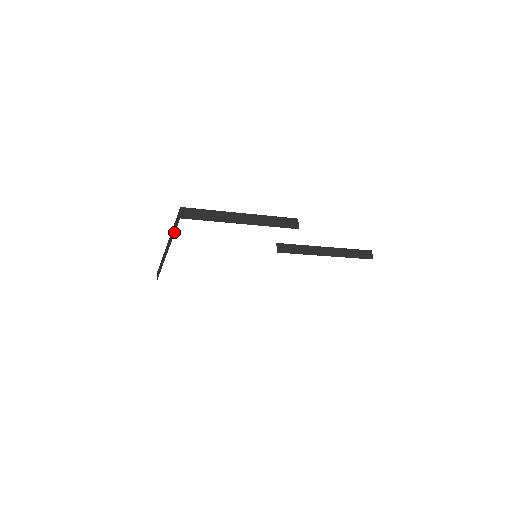
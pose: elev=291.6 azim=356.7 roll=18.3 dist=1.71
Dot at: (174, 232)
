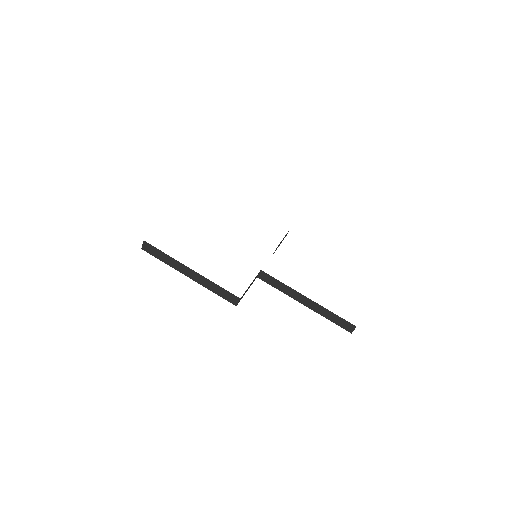
Dot at: occluded
